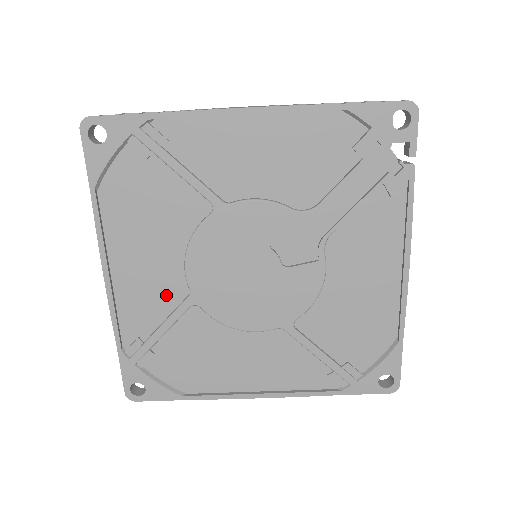
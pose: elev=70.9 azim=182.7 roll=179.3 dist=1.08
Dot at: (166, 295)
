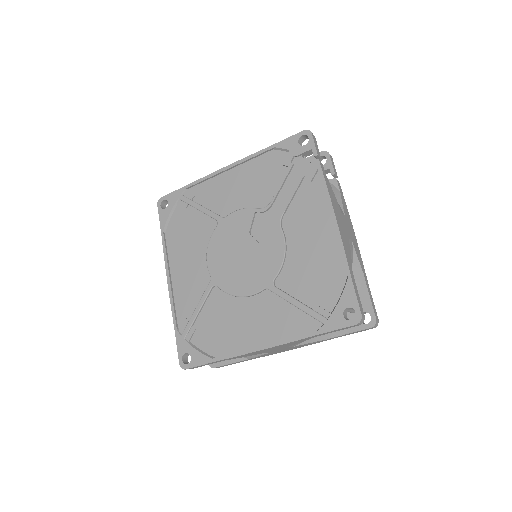
Dot at: (199, 285)
